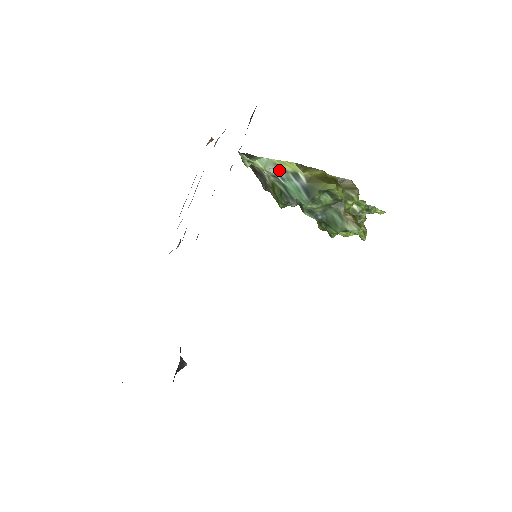
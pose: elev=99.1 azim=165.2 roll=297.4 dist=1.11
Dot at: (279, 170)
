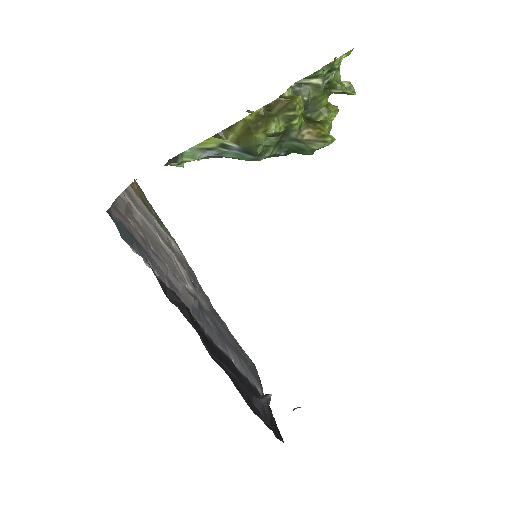
Dot at: (208, 151)
